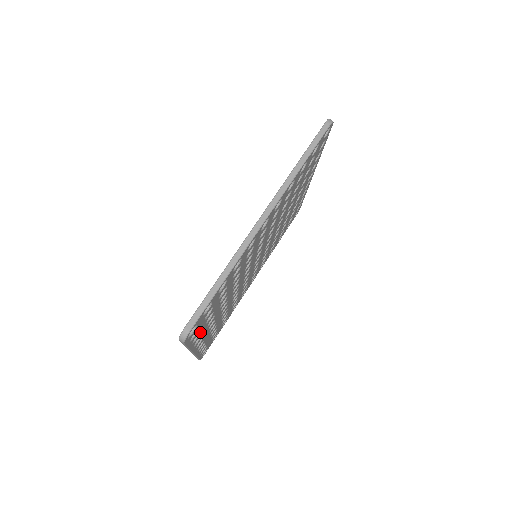
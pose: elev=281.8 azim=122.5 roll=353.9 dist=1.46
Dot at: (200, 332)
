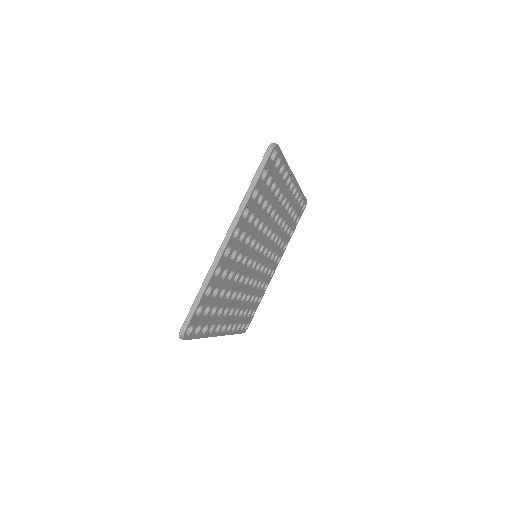
Dot at: (255, 198)
